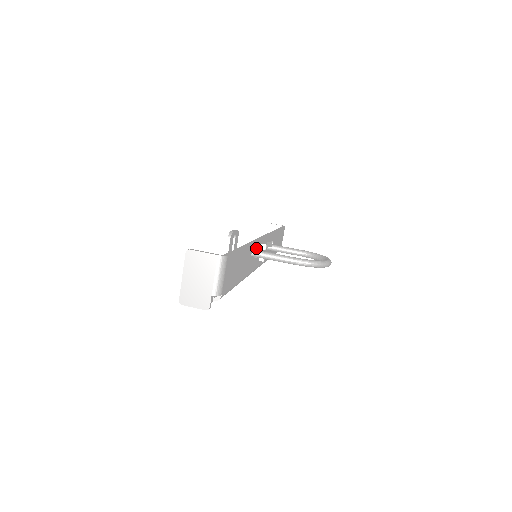
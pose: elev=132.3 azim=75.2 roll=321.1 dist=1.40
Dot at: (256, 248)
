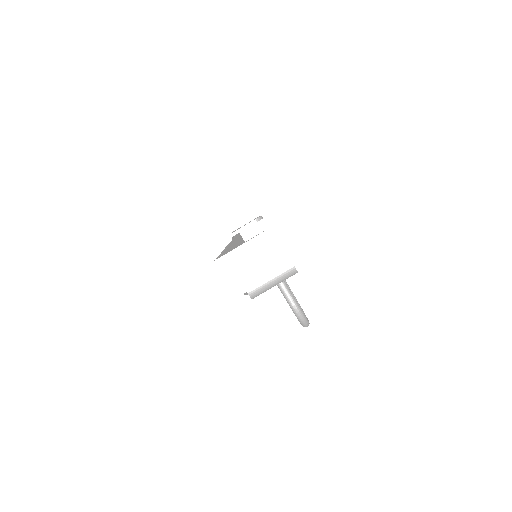
Dot at: occluded
